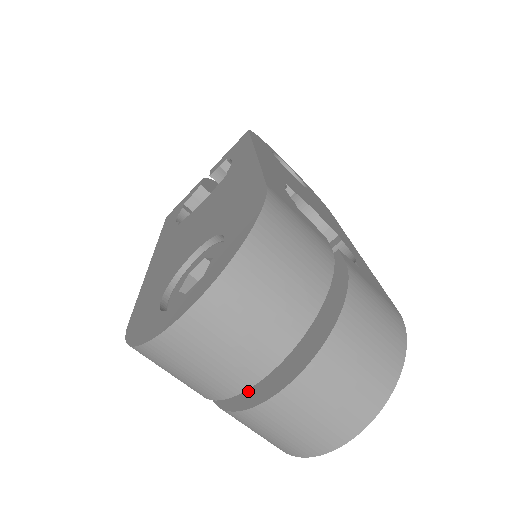
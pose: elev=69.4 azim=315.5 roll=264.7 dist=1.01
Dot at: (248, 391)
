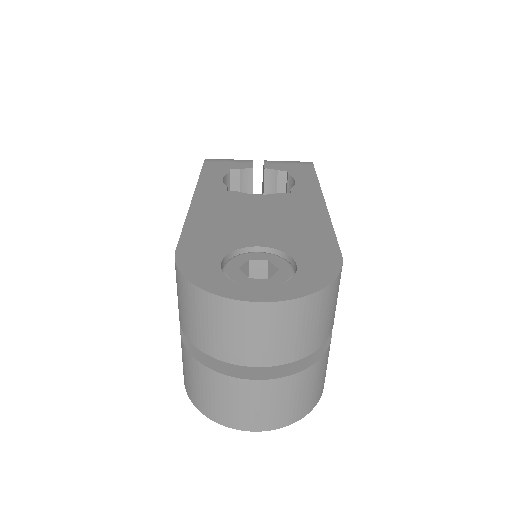
Dot at: occluded
